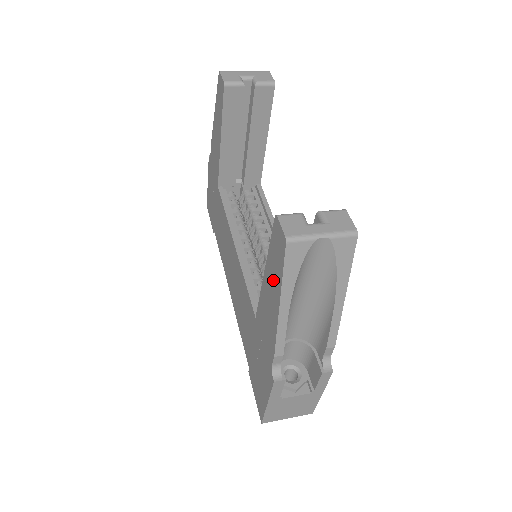
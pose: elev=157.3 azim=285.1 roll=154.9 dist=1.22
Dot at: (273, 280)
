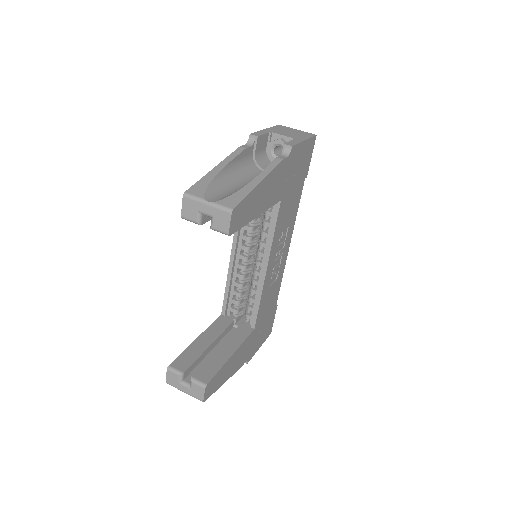
Dot at: occluded
